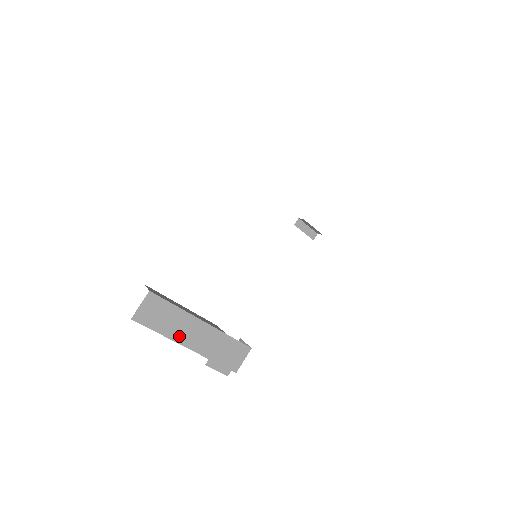
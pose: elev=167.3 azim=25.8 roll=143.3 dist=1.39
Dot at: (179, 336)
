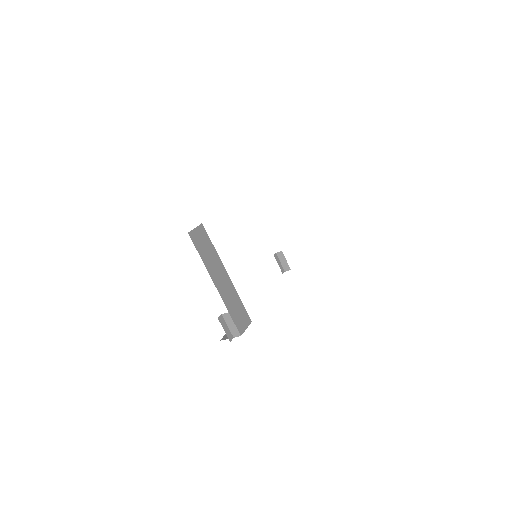
Dot at: (212, 272)
